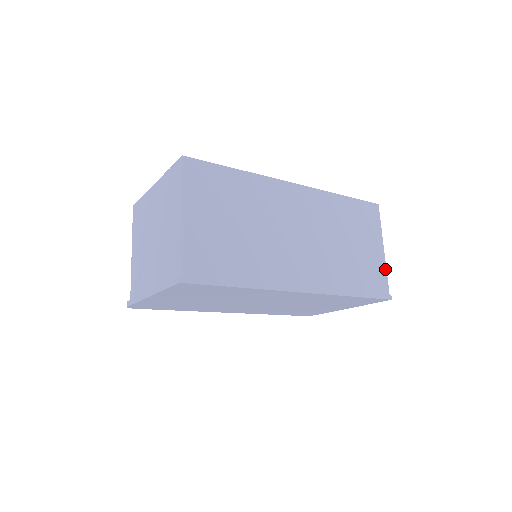
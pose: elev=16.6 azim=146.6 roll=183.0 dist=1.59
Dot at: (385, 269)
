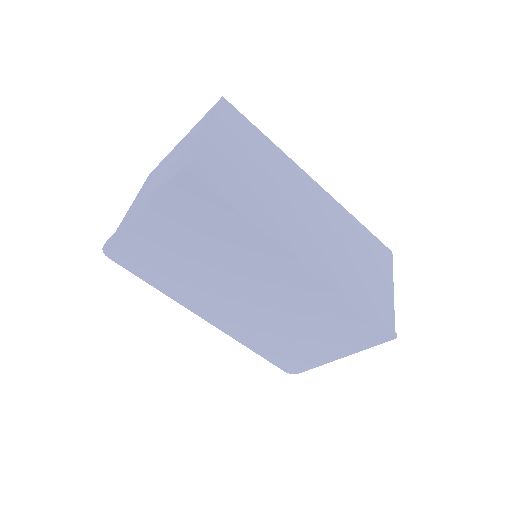
Dot at: (393, 306)
